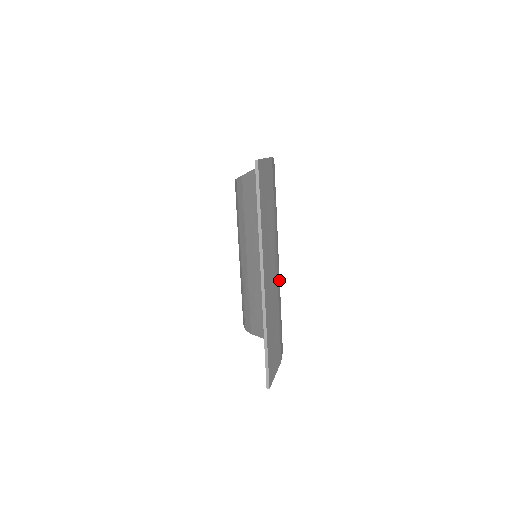
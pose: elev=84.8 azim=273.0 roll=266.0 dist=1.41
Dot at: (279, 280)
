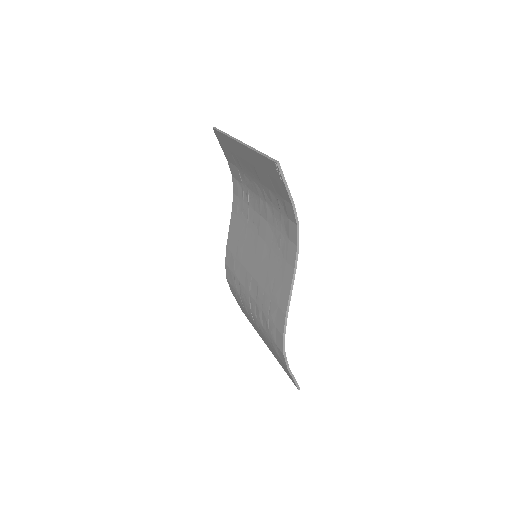
Dot at: (267, 198)
